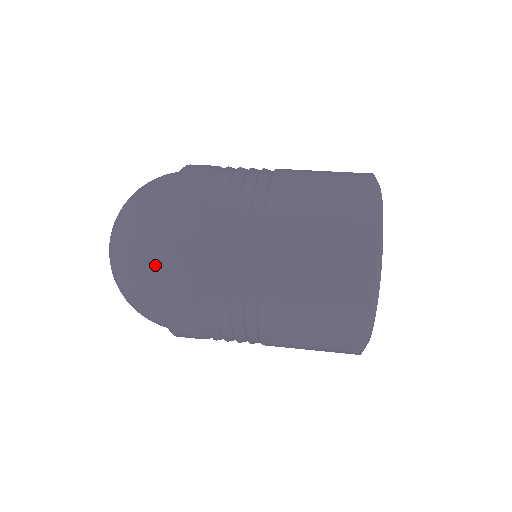
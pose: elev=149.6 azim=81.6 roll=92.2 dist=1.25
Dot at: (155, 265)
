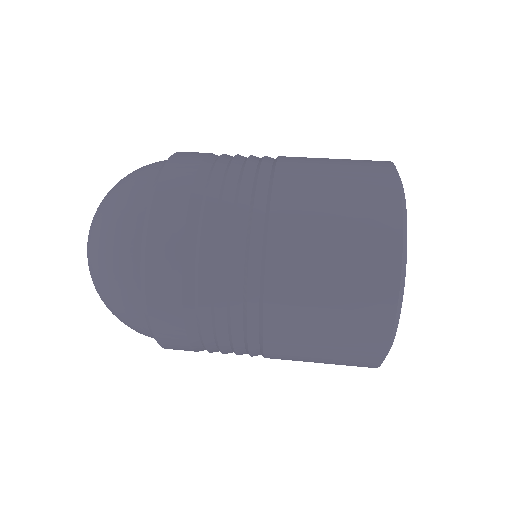
Dot at: (143, 309)
